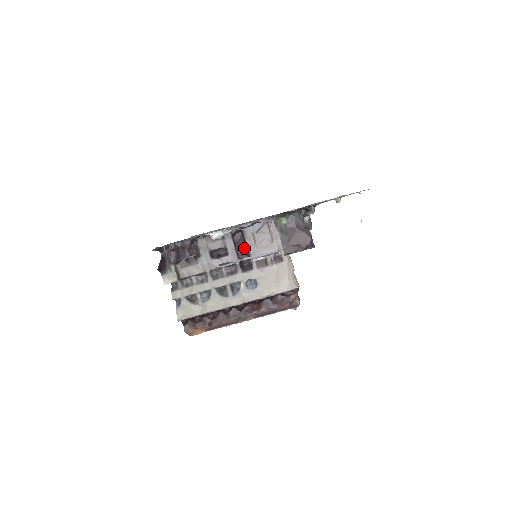
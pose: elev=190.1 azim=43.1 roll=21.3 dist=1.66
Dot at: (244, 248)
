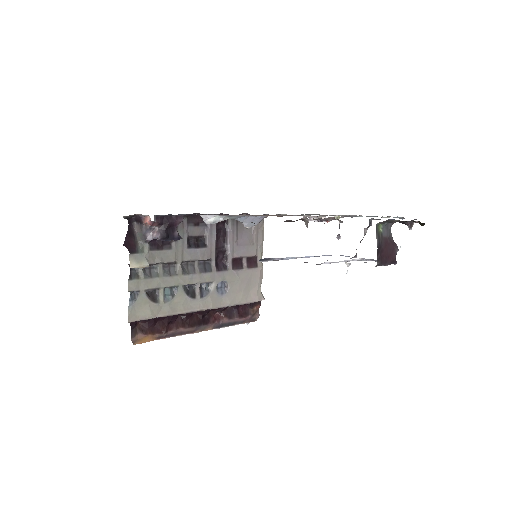
Dot at: (223, 242)
